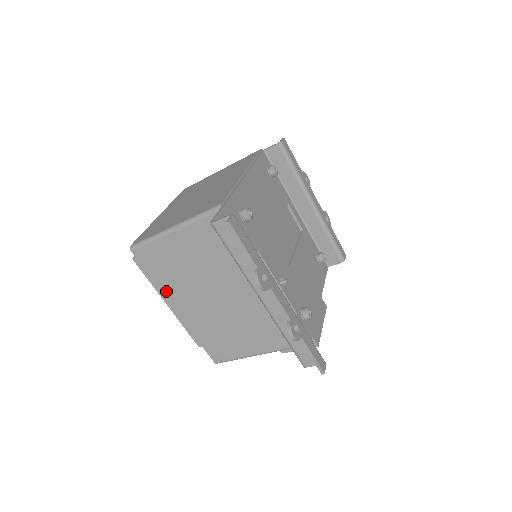
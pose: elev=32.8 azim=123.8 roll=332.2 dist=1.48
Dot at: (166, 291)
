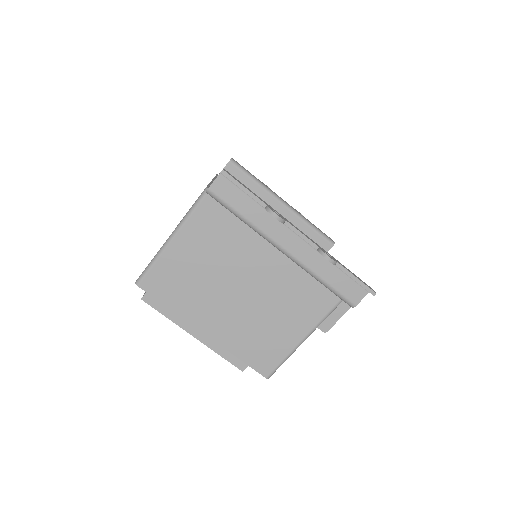
Dot at: (187, 314)
